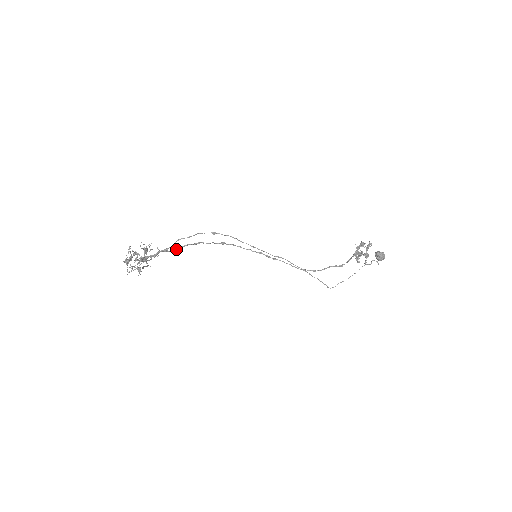
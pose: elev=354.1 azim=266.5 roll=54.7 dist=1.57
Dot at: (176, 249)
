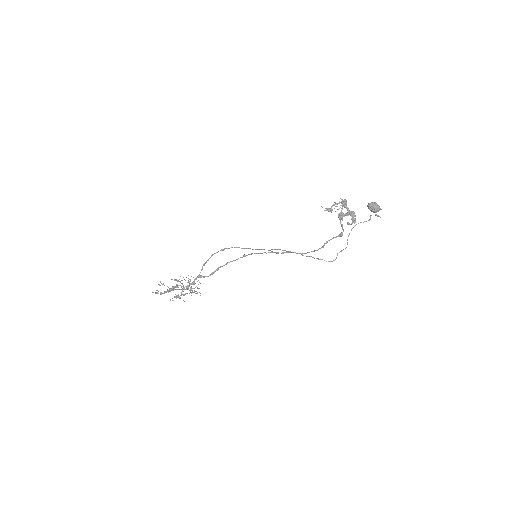
Dot at: (212, 273)
